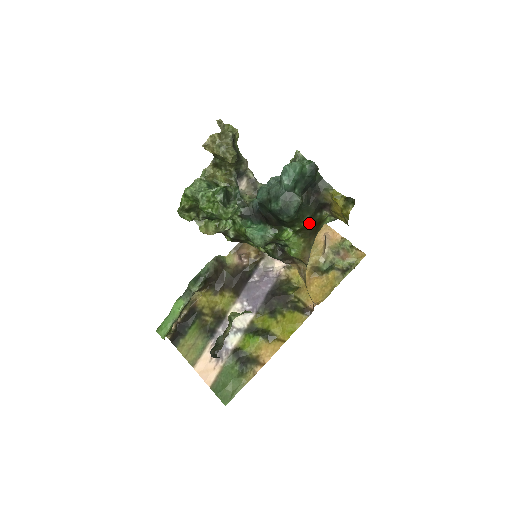
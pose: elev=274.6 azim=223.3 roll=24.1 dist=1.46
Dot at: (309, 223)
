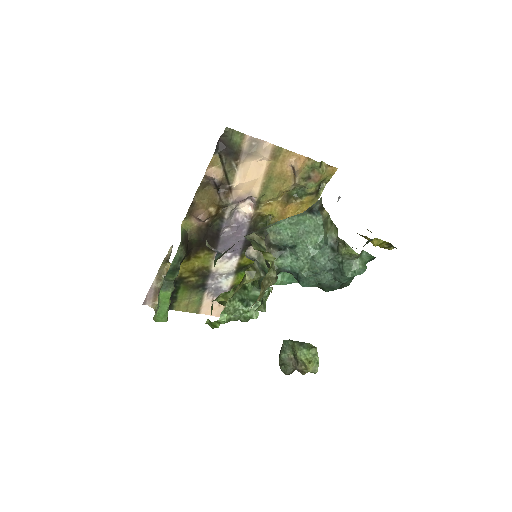
Dot at: occluded
